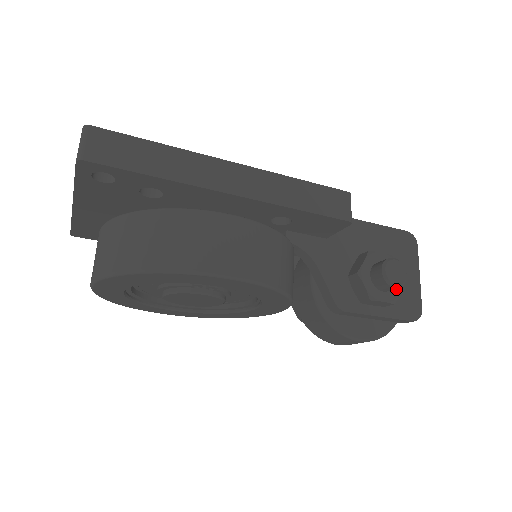
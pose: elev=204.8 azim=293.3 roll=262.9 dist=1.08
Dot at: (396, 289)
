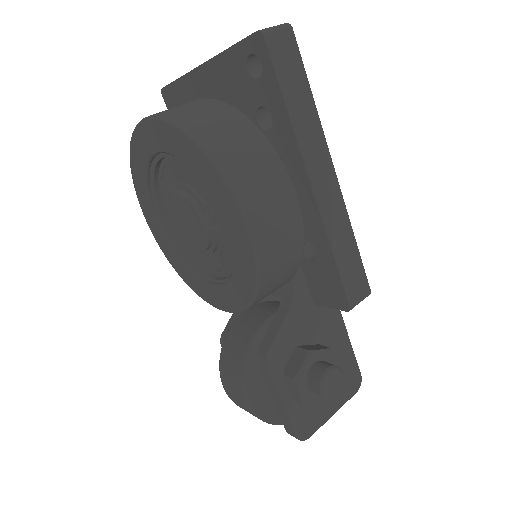
Dot at: (316, 397)
